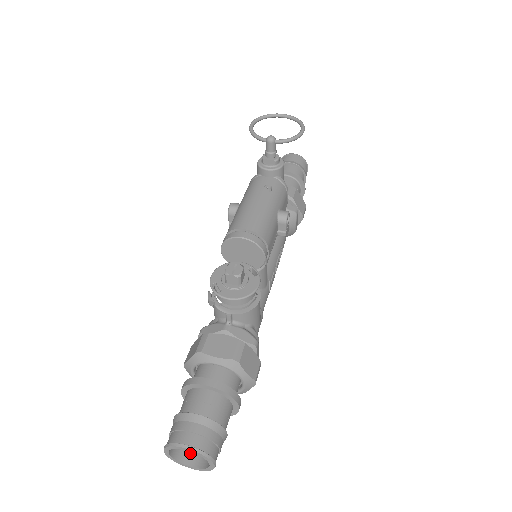
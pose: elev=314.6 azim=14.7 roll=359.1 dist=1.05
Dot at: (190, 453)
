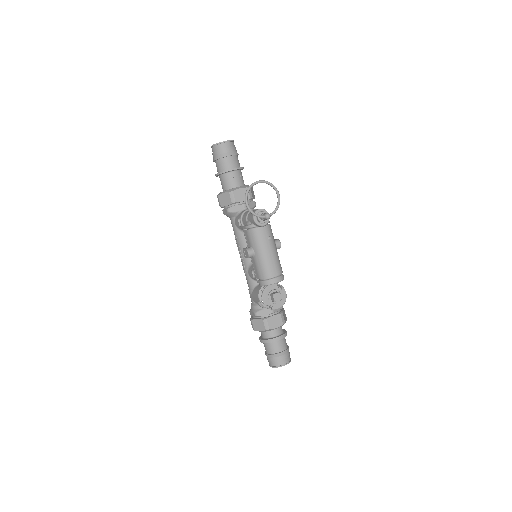
Dot at: occluded
